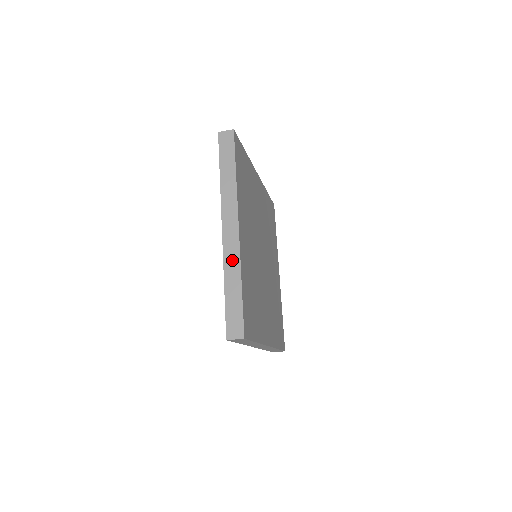
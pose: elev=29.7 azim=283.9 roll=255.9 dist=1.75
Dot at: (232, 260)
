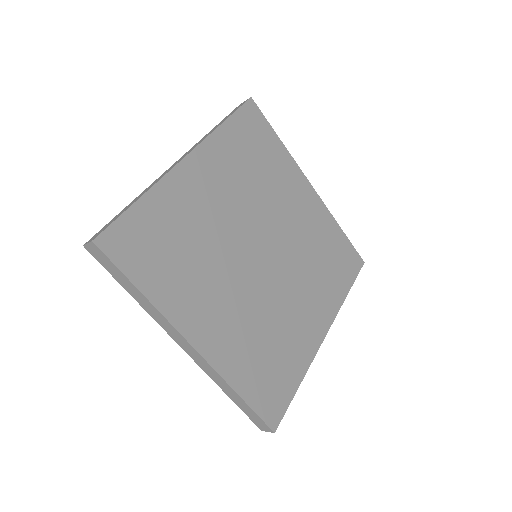
Dot at: (155, 182)
